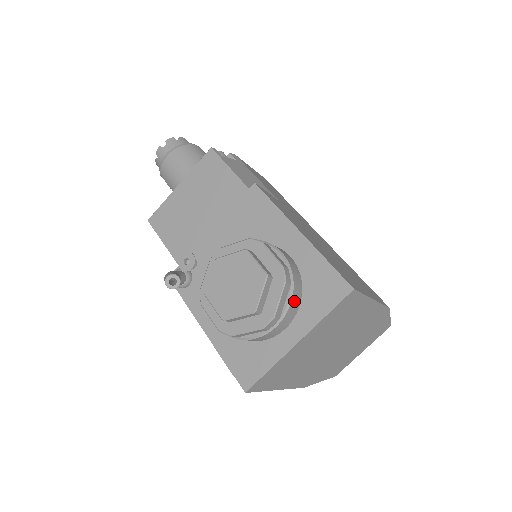
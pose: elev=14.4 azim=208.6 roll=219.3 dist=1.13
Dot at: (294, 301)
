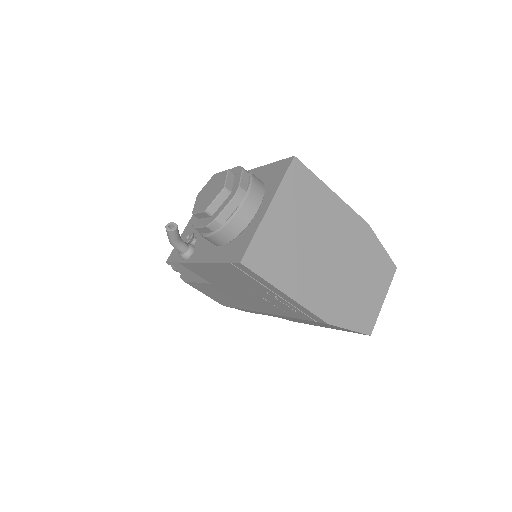
Dot at: (256, 184)
